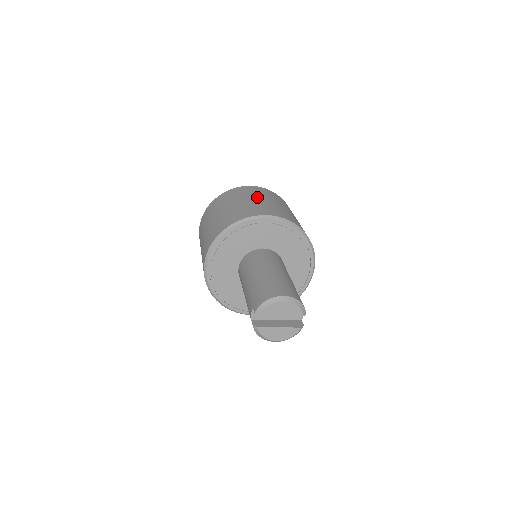
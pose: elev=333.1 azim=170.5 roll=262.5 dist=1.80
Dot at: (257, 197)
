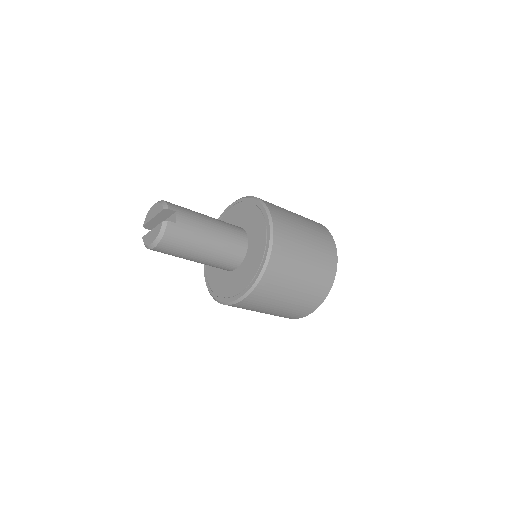
Dot at: occluded
